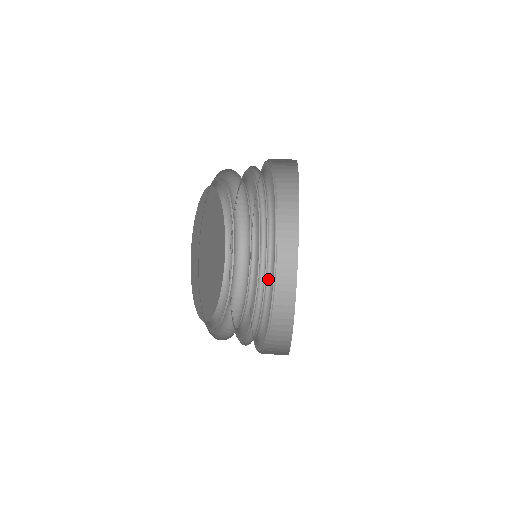
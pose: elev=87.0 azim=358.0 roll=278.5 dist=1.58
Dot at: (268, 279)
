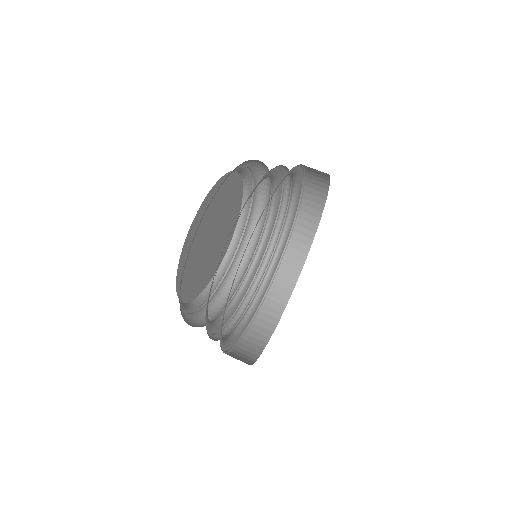
Dot at: (286, 225)
